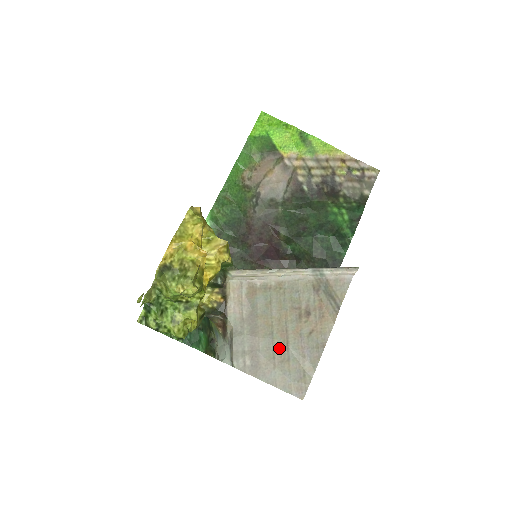
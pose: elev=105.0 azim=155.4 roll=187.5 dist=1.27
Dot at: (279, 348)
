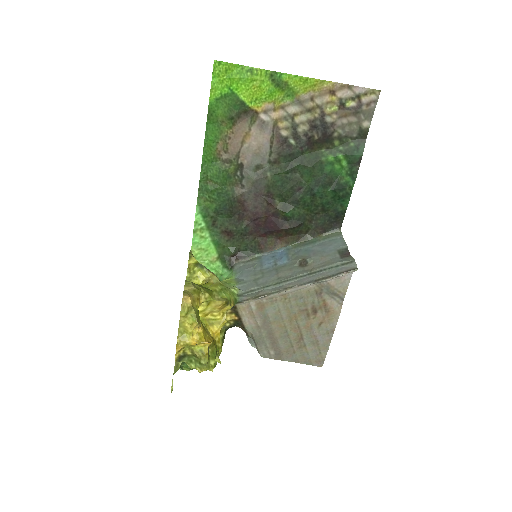
Dot at: (295, 340)
